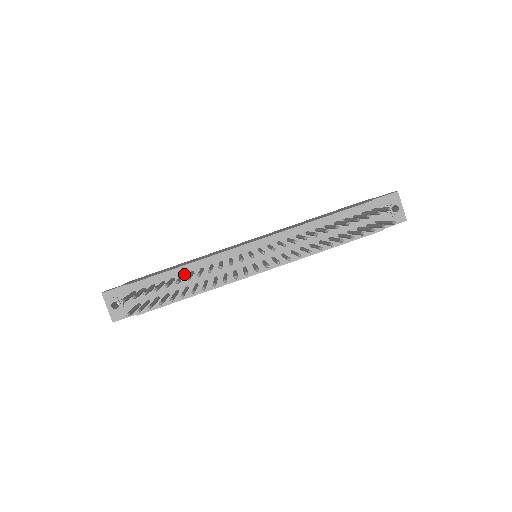
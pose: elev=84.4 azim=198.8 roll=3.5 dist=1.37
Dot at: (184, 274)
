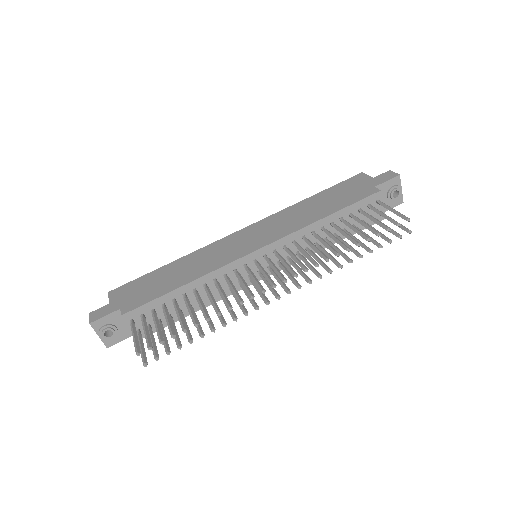
Dot at: (186, 293)
